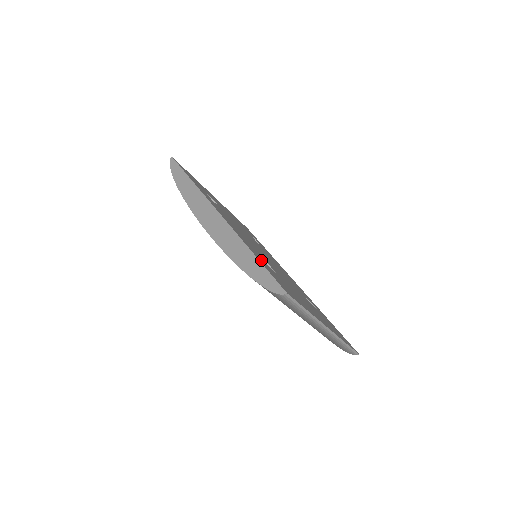
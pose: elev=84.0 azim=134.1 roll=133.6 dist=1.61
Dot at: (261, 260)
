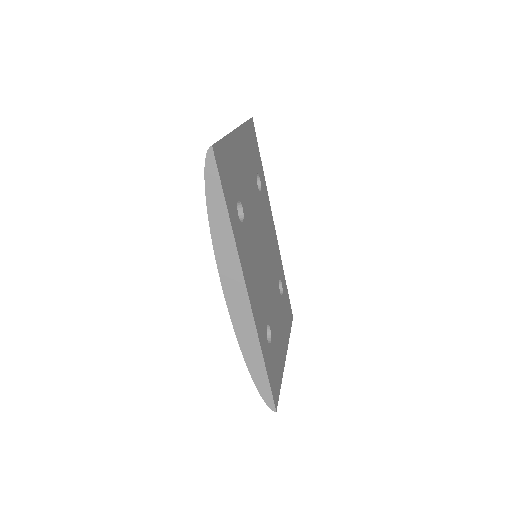
Dot at: (267, 356)
